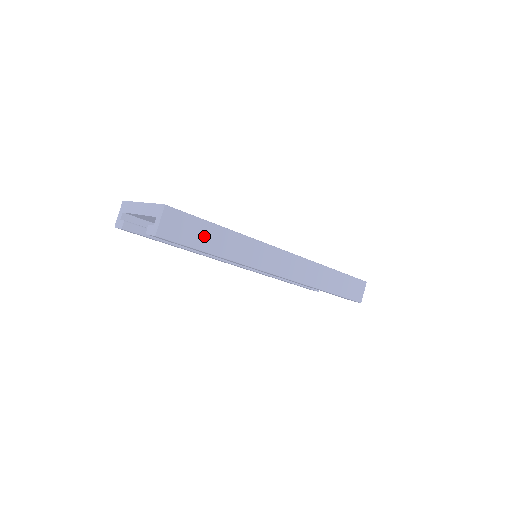
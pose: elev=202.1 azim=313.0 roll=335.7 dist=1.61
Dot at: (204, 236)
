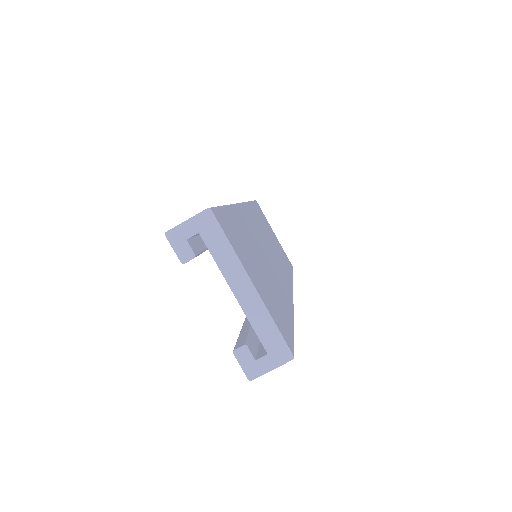
Dot at: occluded
